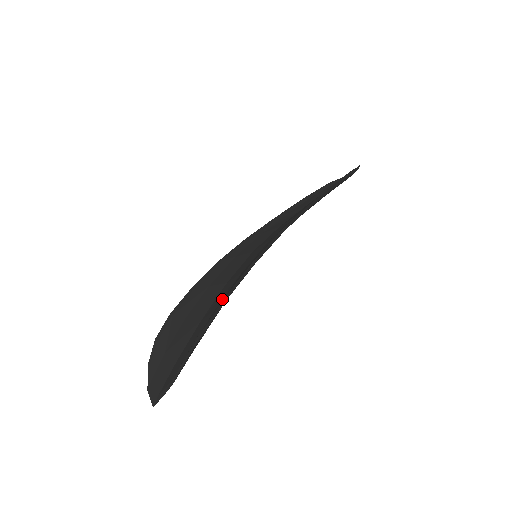
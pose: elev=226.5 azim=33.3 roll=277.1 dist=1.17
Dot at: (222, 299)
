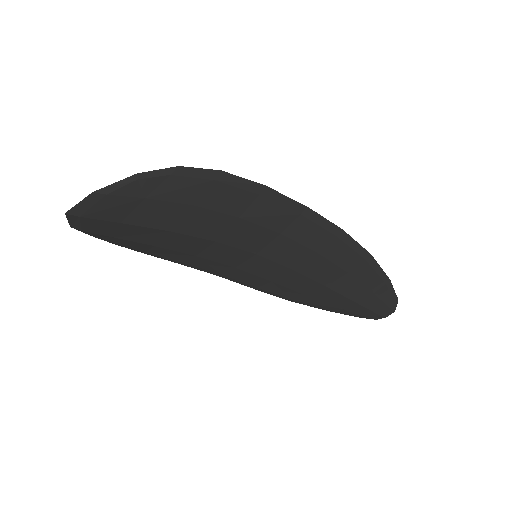
Dot at: (206, 206)
